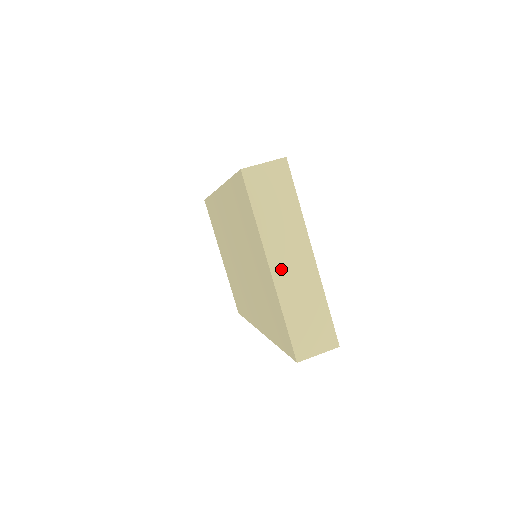
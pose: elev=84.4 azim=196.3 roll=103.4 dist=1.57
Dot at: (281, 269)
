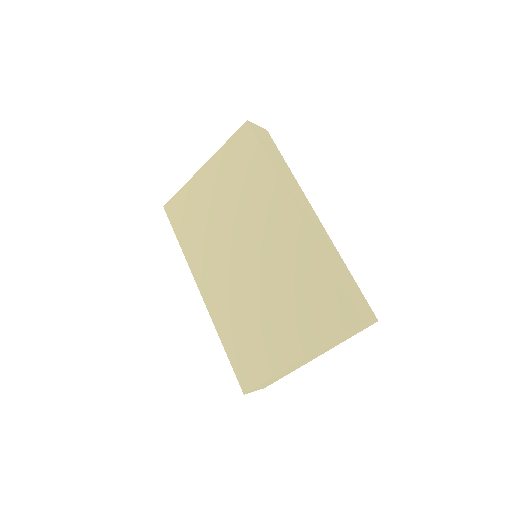
Dot at: occluded
